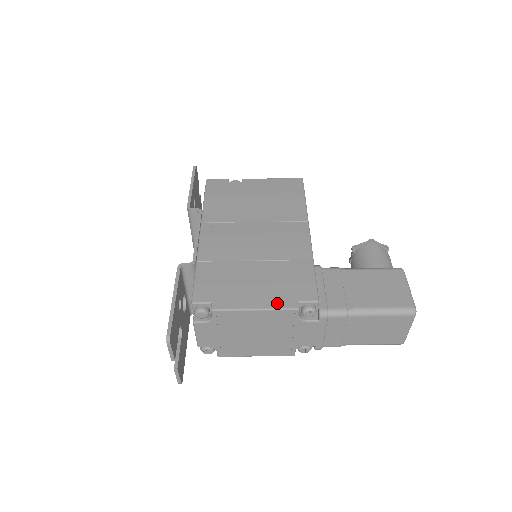
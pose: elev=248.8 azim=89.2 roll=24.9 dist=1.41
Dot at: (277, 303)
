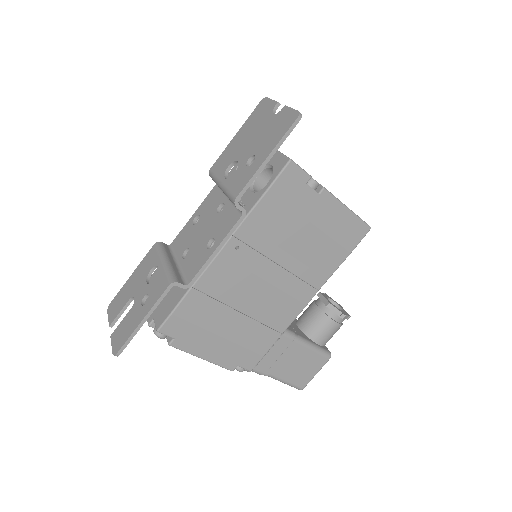
Dot at: (222, 361)
